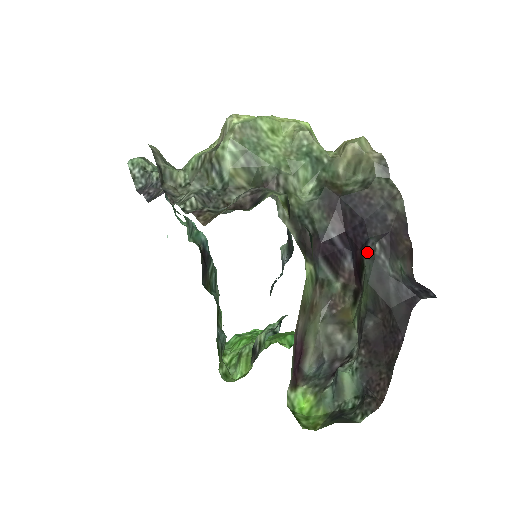
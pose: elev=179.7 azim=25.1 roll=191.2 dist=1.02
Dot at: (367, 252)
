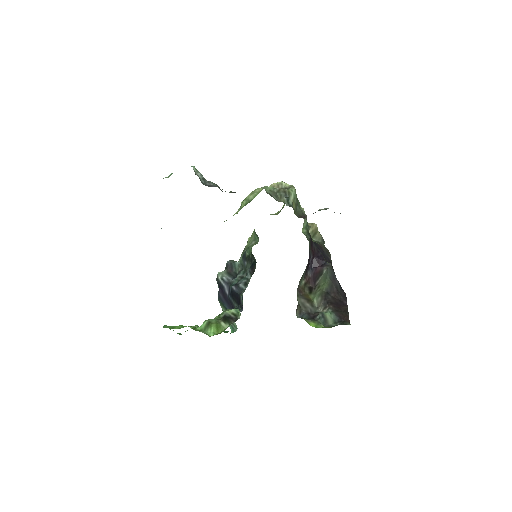
Dot at: (328, 266)
